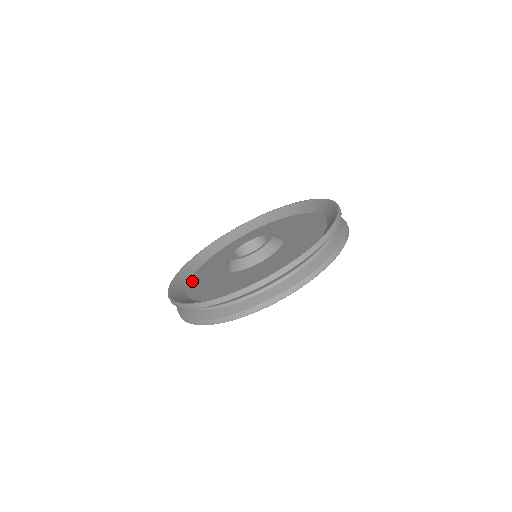
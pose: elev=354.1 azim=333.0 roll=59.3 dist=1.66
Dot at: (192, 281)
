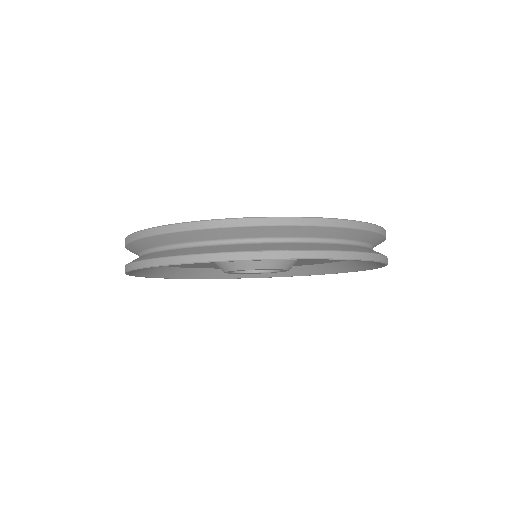
Dot at: occluded
